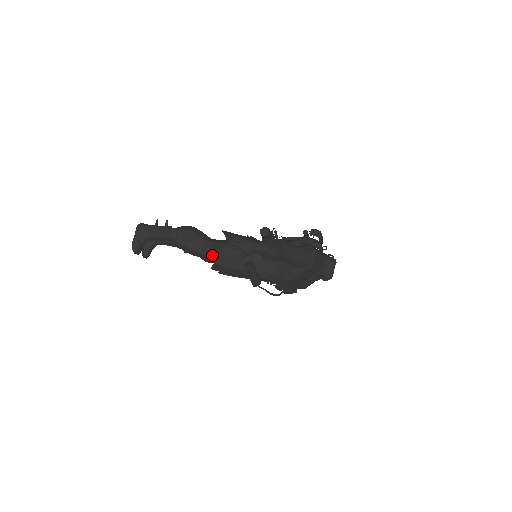
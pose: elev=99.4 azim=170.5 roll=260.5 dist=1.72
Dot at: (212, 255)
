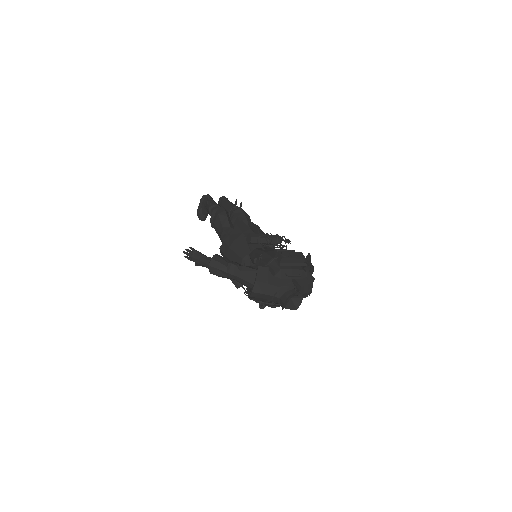
Dot at: occluded
